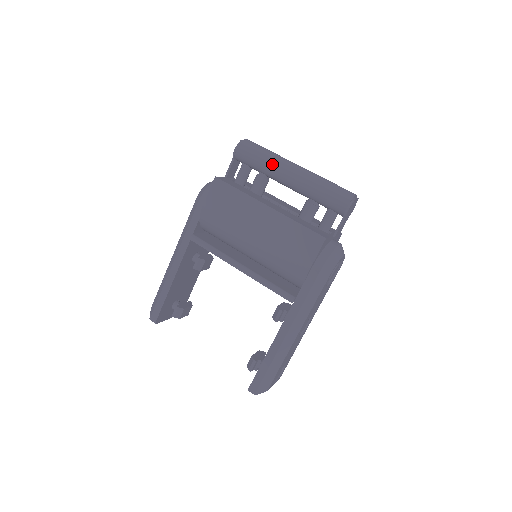
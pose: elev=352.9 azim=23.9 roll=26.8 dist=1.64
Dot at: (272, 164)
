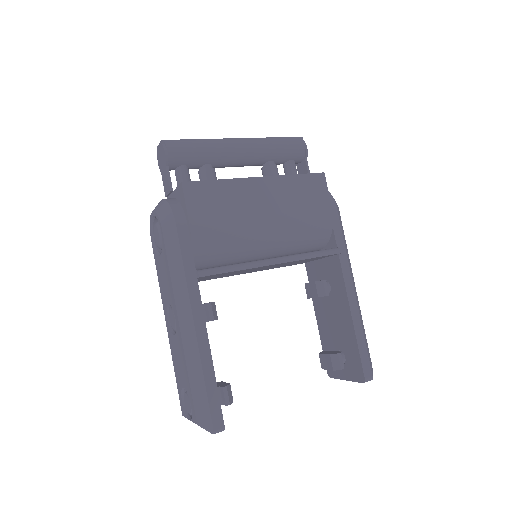
Dot at: (216, 145)
